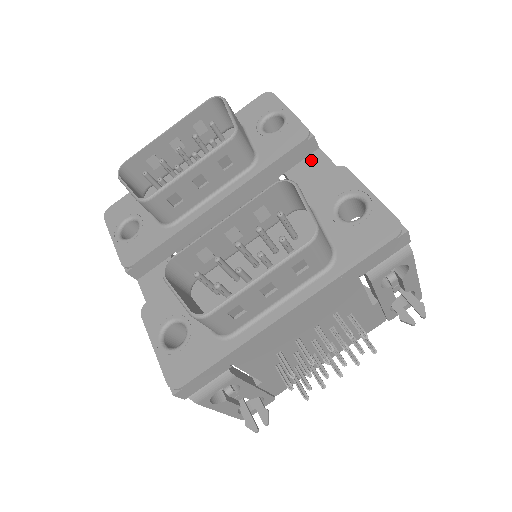
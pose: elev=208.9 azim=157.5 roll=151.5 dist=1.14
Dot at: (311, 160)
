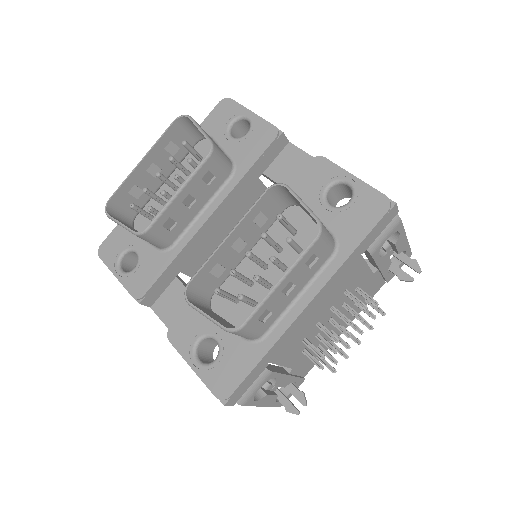
Dot at: (285, 155)
